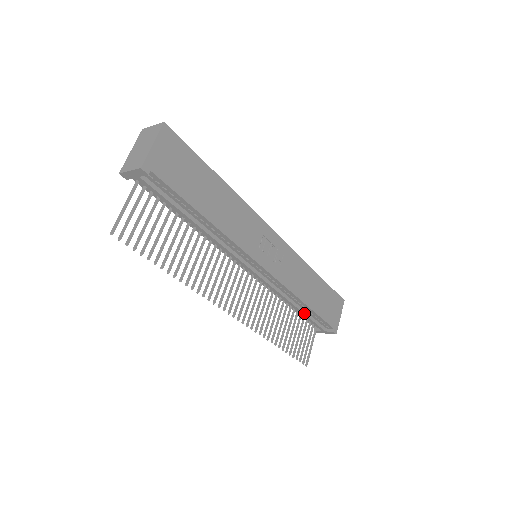
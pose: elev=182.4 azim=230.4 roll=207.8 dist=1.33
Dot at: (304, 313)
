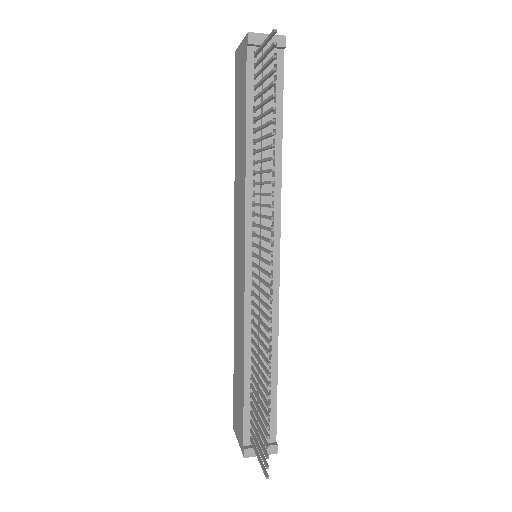
Dot at: occluded
